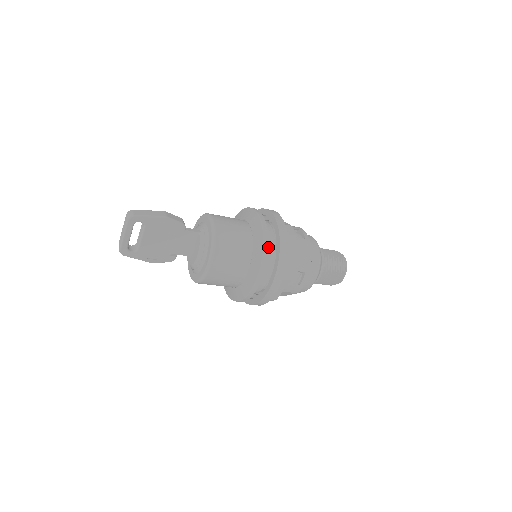
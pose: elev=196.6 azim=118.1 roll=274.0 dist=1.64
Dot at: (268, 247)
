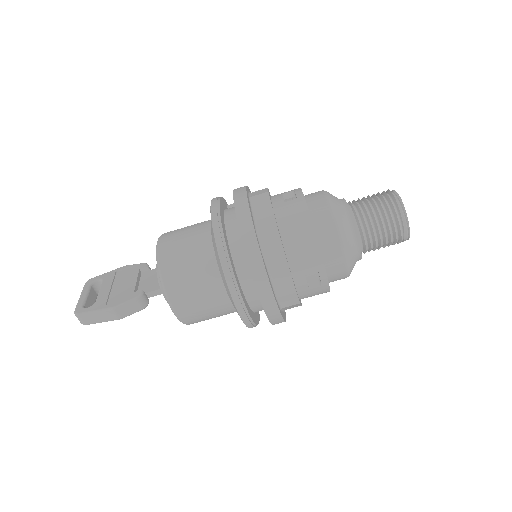
Dot at: (224, 200)
